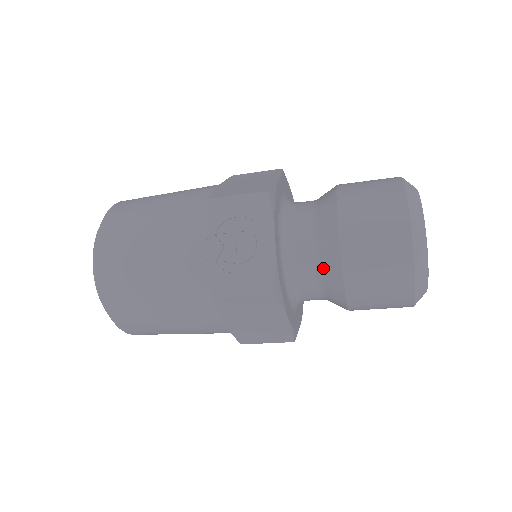
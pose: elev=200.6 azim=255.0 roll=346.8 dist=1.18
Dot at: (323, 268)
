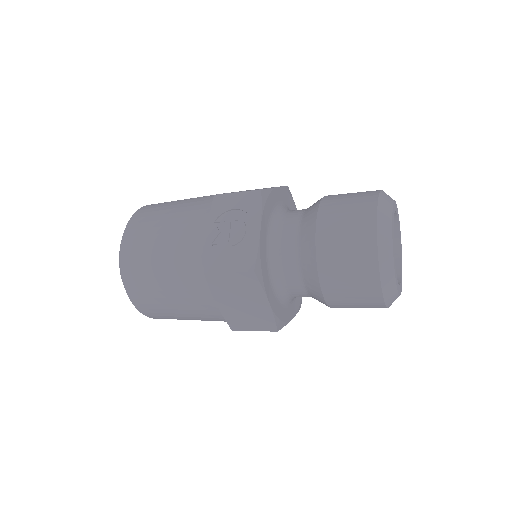
Dot at: (302, 259)
